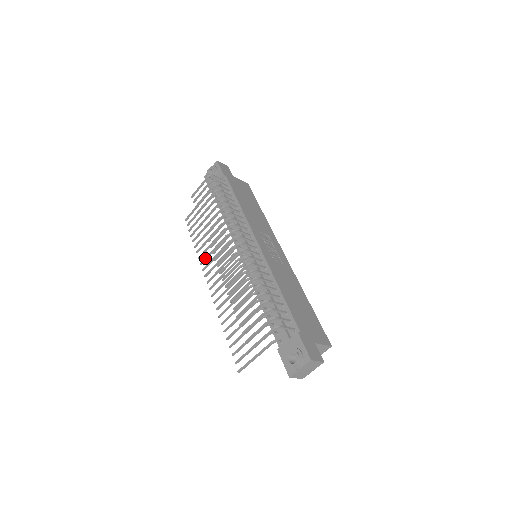
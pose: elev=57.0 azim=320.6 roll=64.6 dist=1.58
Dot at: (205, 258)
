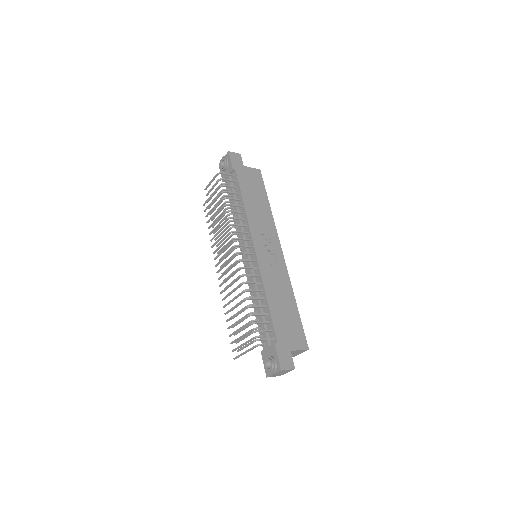
Dot at: (216, 249)
